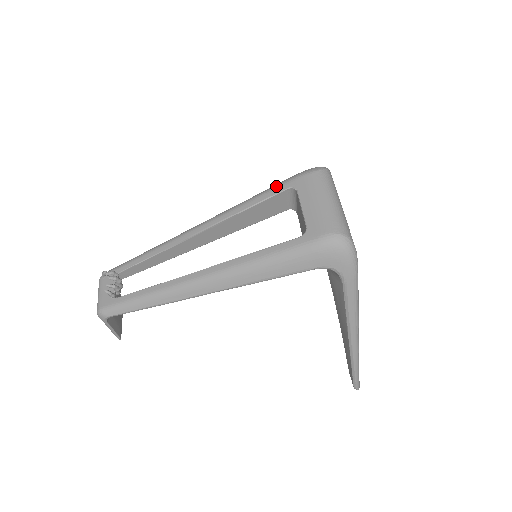
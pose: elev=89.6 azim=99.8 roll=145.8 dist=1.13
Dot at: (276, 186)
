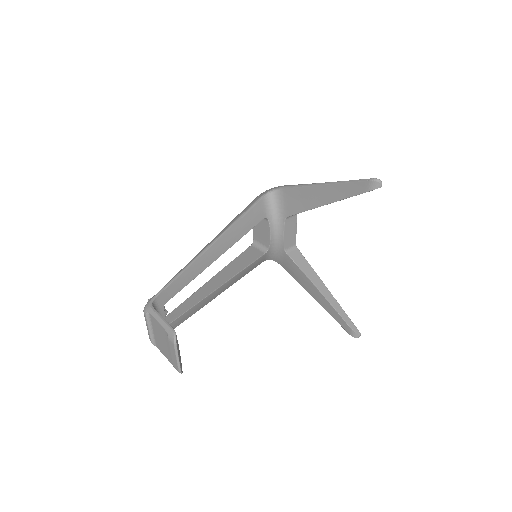
Dot at: occluded
